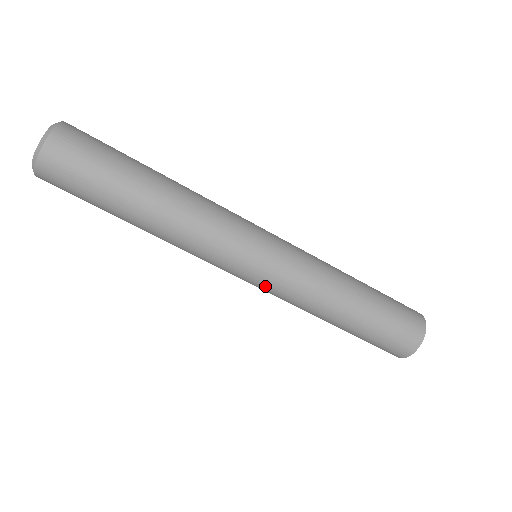
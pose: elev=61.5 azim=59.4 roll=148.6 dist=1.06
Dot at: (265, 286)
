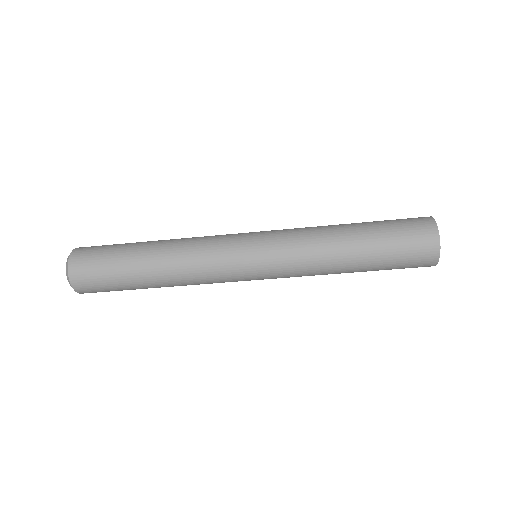
Dot at: (273, 275)
